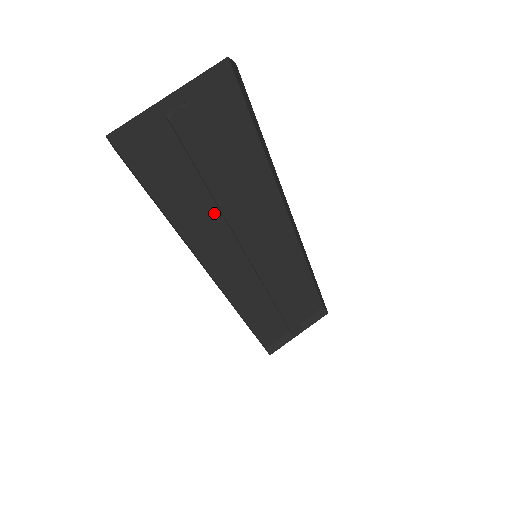
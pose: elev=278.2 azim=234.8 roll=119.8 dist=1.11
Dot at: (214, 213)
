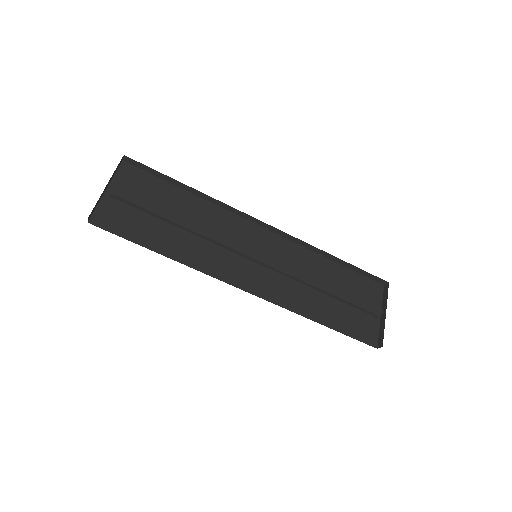
Dot at: (194, 241)
